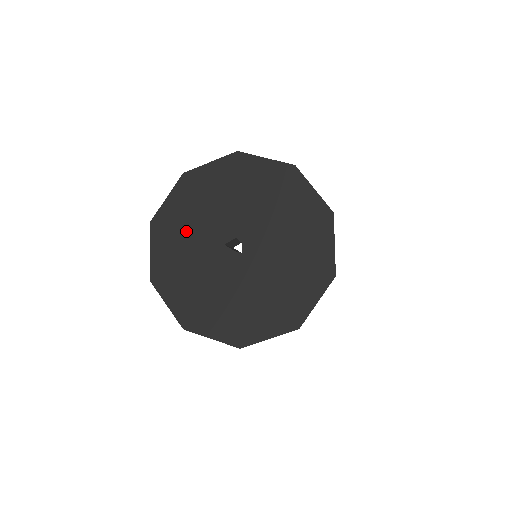
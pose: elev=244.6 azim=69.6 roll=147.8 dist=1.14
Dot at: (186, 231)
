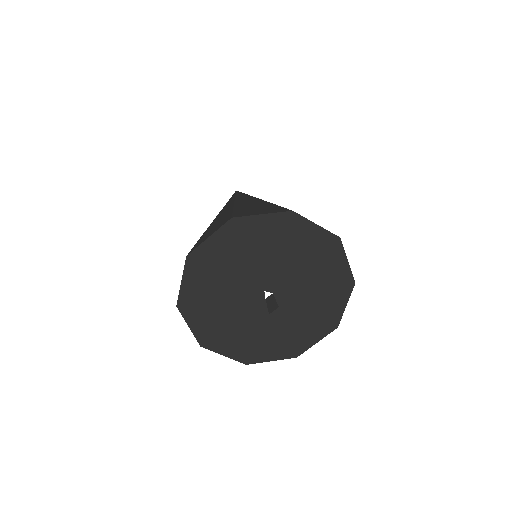
Dot at: (249, 251)
